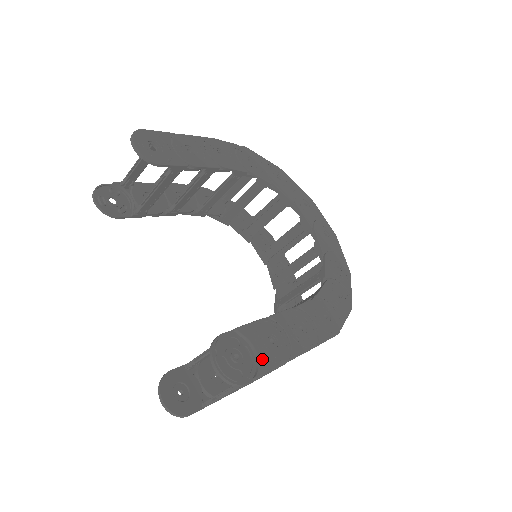
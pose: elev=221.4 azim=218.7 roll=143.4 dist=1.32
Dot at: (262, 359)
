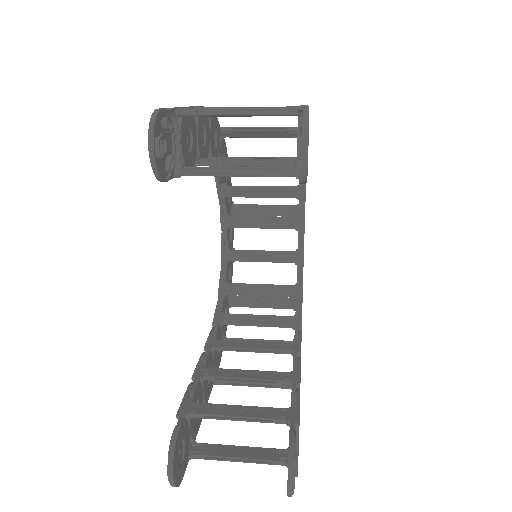
Dot at: occluded
